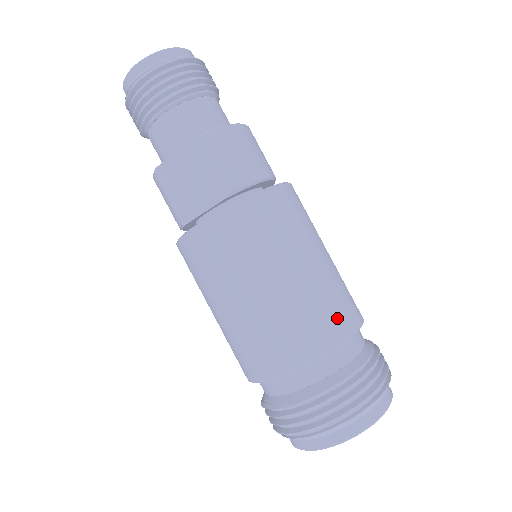
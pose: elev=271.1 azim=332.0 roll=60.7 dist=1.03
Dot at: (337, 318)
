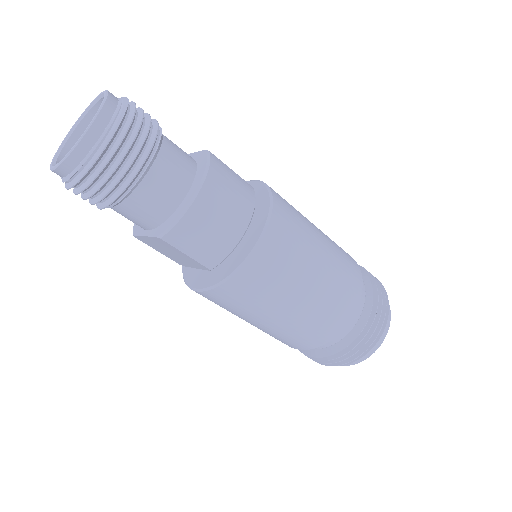
Dot at: (332, 322)
